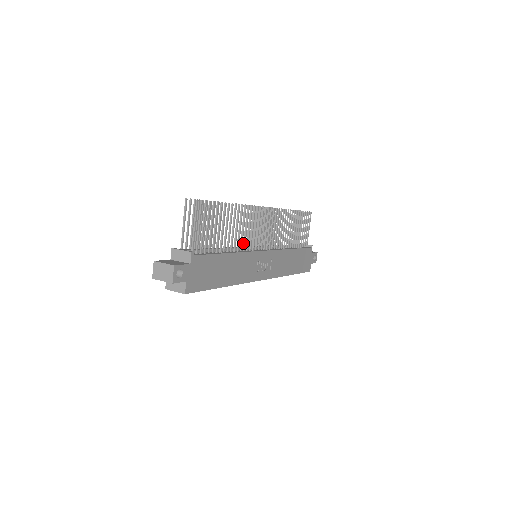
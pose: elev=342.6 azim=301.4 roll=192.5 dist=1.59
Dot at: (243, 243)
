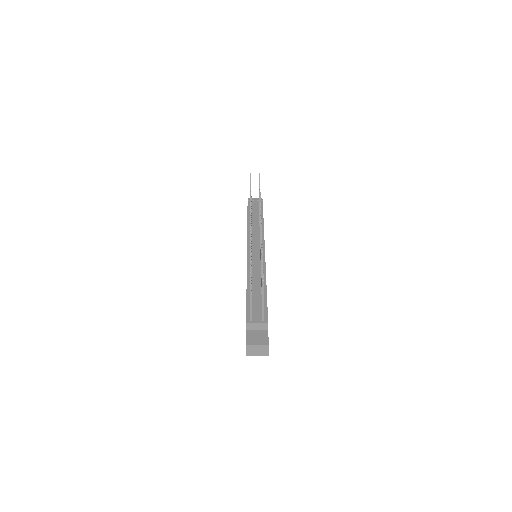
Dot at: occluded
